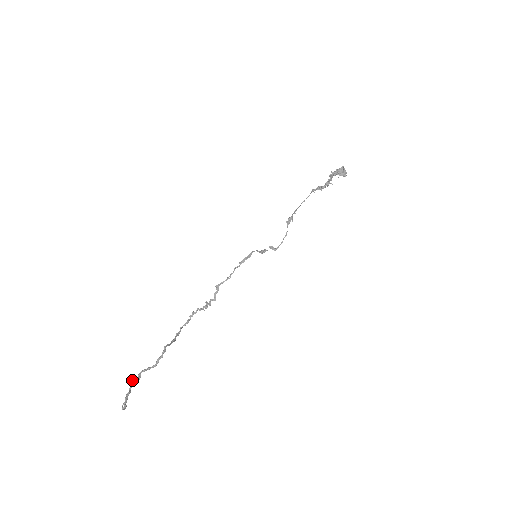
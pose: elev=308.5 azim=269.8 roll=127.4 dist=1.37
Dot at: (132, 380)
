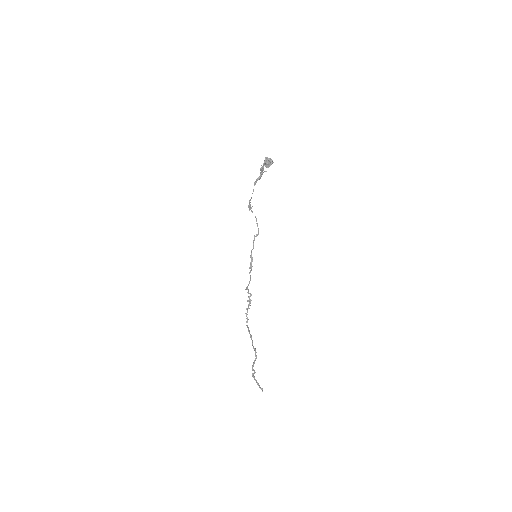
Dot at: (252, 376)
